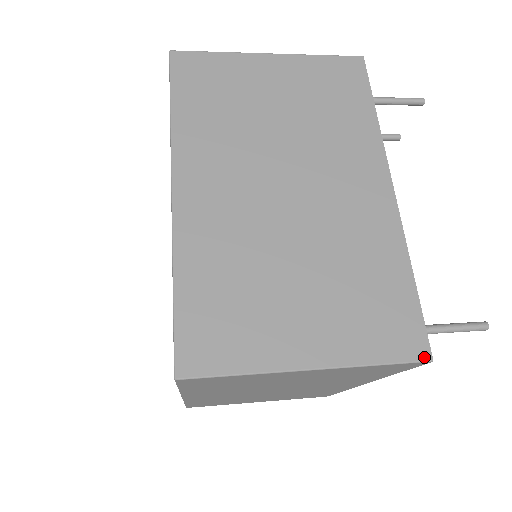
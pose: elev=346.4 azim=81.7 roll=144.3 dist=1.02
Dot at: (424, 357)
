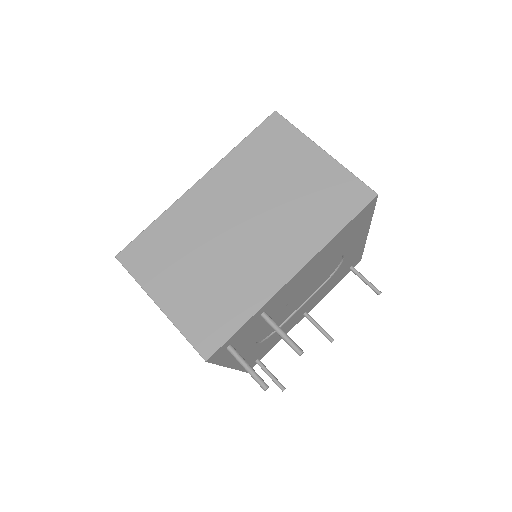
Dot at: occluded
